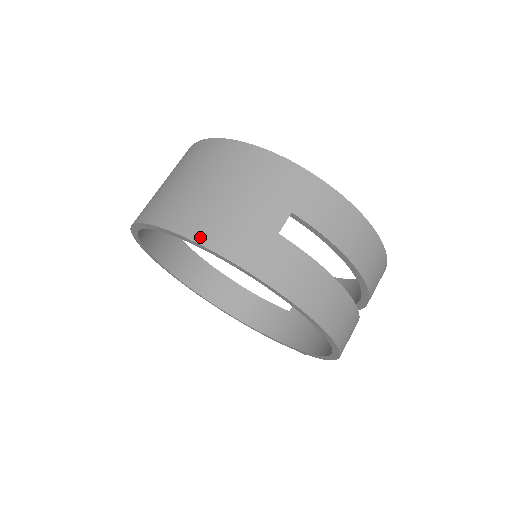
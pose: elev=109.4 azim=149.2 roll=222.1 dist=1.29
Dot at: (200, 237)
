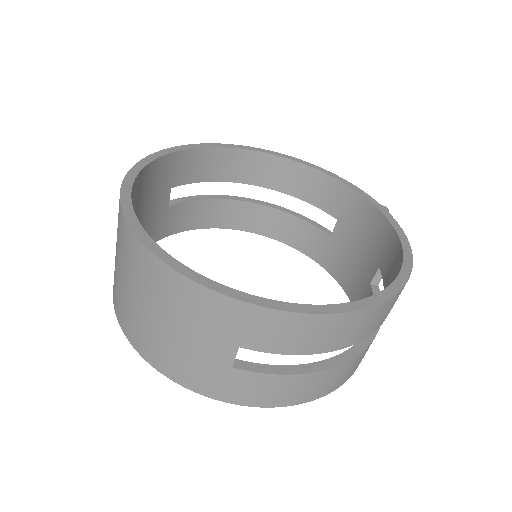
Dot at: (161, 368)
